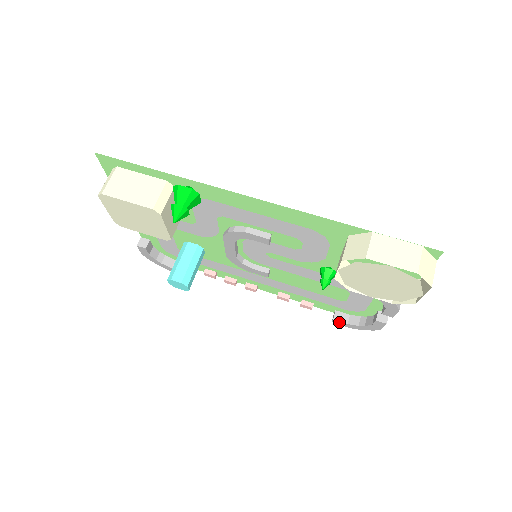
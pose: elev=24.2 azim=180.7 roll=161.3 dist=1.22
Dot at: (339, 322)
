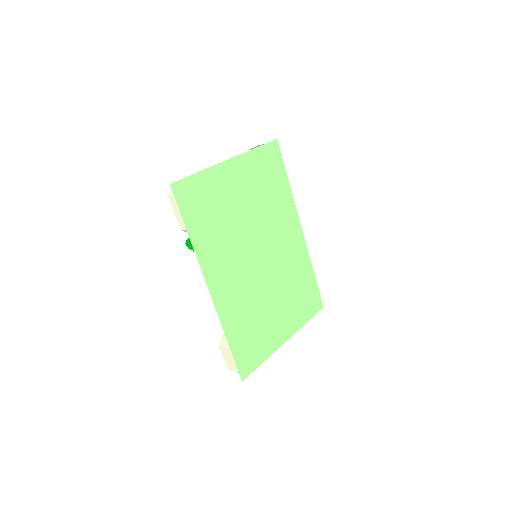
Dot at: occluded
